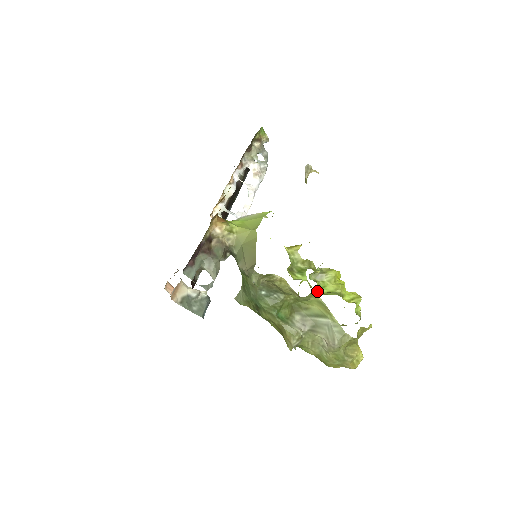
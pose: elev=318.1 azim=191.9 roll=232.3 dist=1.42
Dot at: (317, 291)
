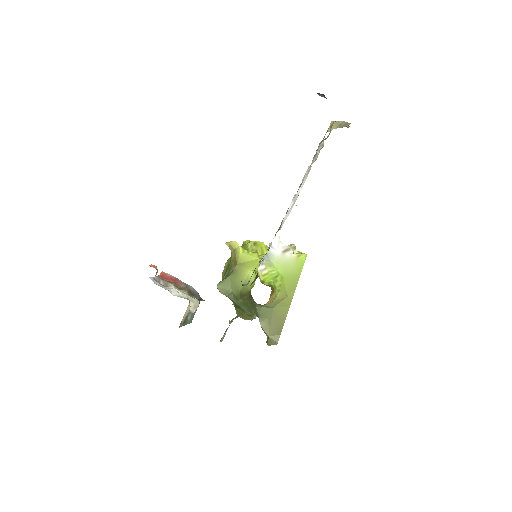
Dot at: occluded
